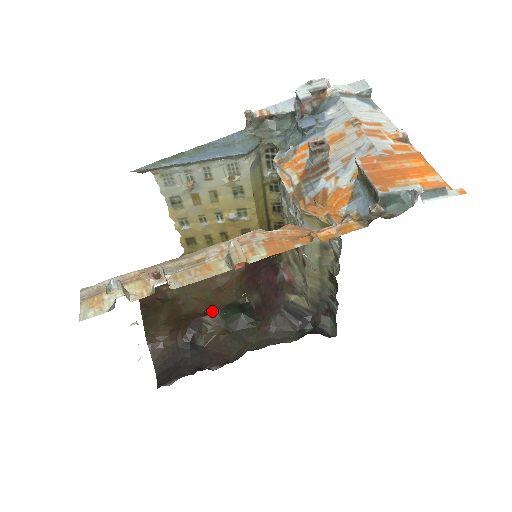
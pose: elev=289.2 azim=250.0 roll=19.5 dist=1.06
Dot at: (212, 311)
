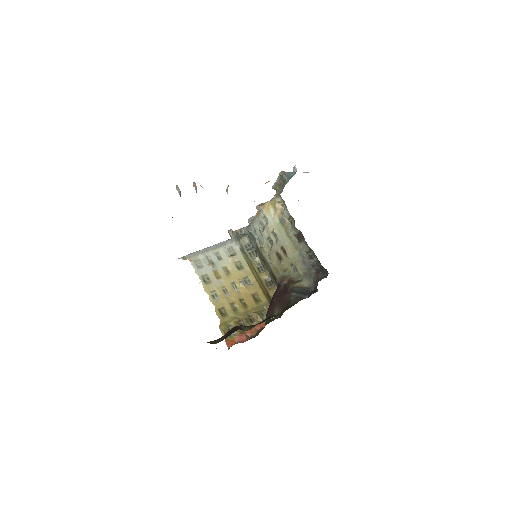
Dot at: occluded
